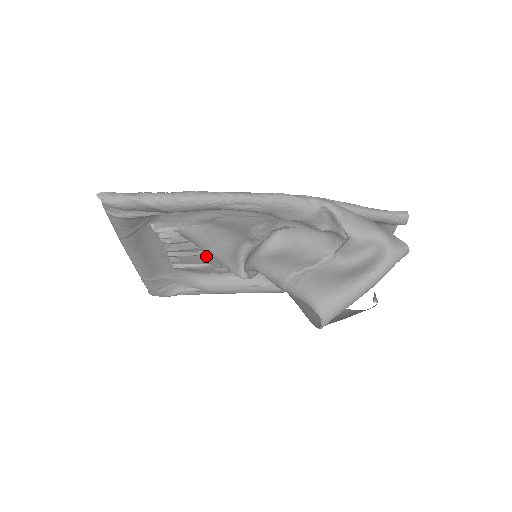
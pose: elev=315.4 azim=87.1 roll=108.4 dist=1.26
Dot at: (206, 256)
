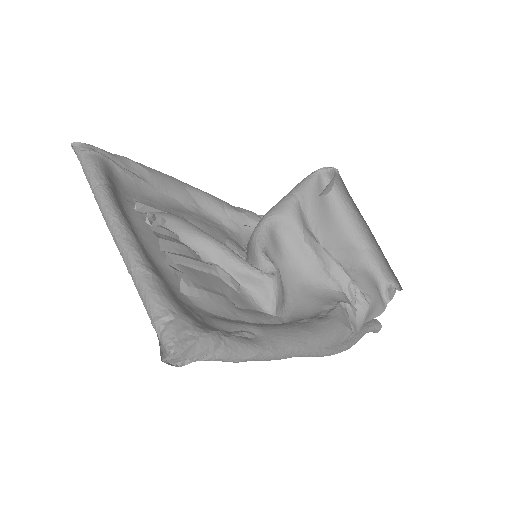
Dot at: (210, 277)
